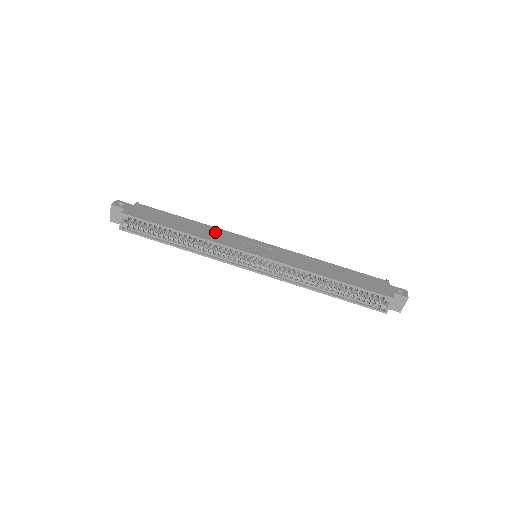
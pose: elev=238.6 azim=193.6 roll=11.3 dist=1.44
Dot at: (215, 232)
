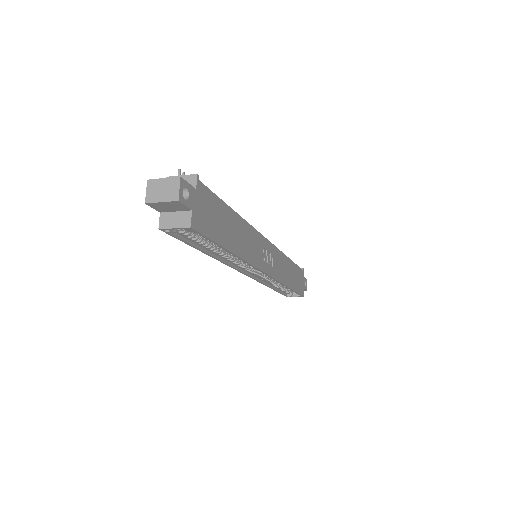
Dot at: (250, 238)
